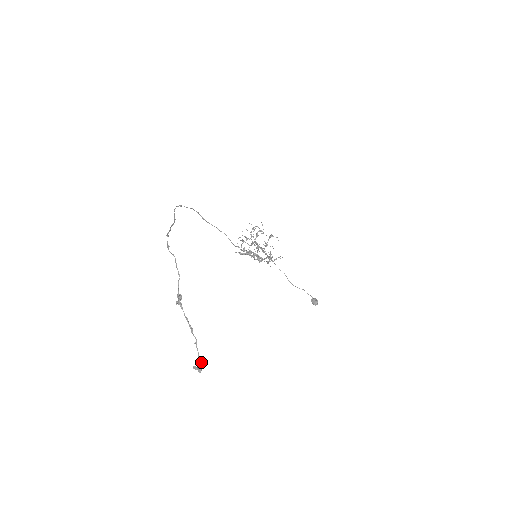
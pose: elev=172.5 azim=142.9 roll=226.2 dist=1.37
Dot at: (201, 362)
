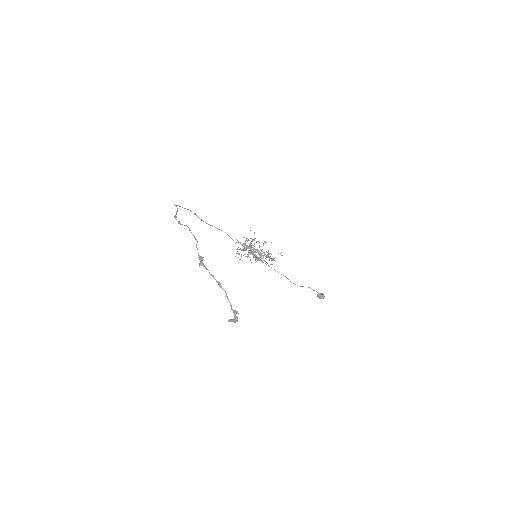
Dot at: (235, 313)
